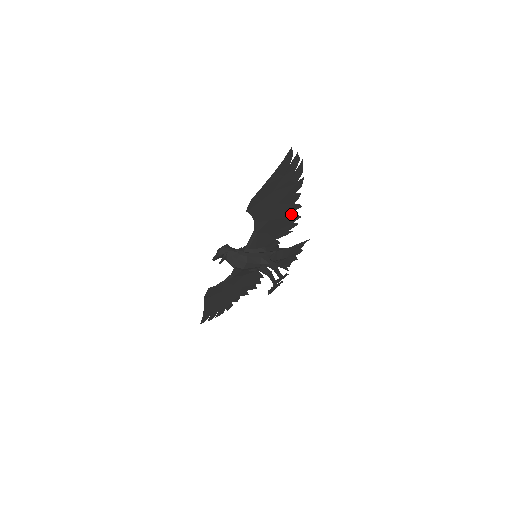
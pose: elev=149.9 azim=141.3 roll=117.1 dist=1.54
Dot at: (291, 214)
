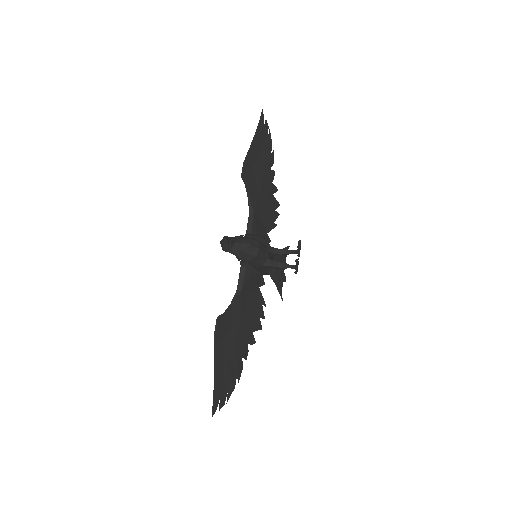
Dot at: (272, 197)
